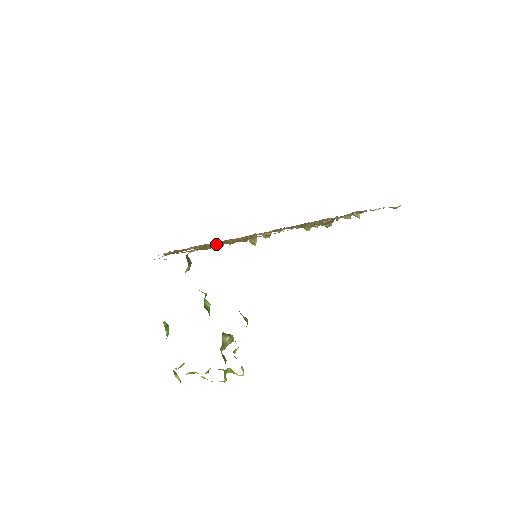
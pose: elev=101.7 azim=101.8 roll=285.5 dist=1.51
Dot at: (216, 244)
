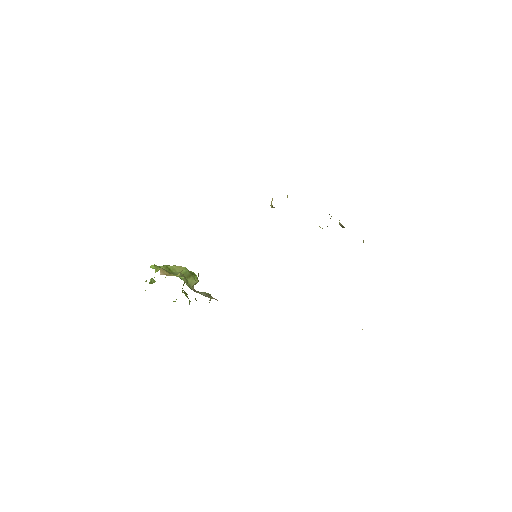
Dot at: occluded
